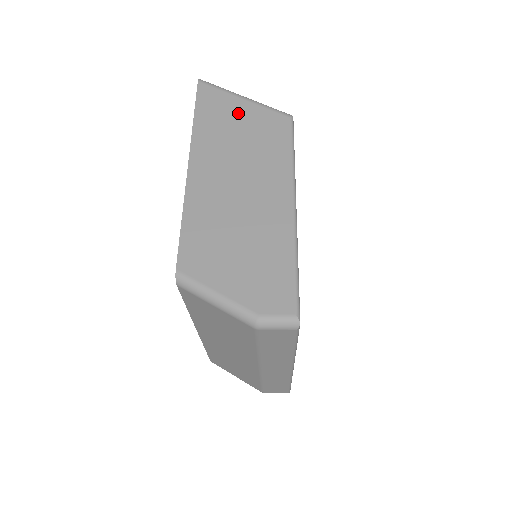
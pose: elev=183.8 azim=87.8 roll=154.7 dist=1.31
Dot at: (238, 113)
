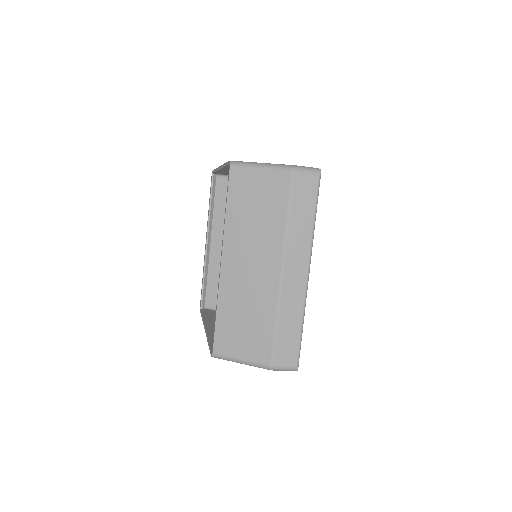
Dot at: occluded
